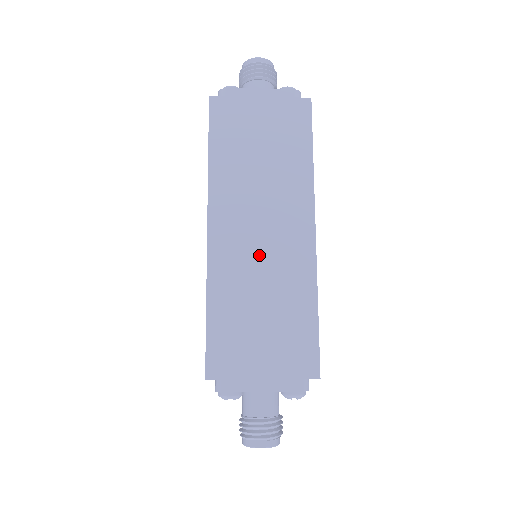
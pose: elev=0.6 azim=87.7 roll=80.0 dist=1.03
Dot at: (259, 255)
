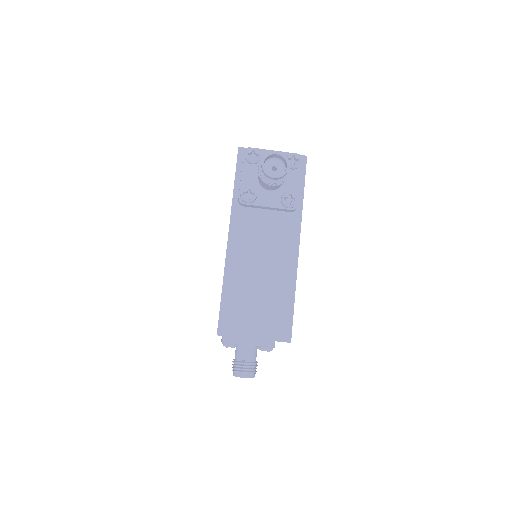
Dot at: occluded
